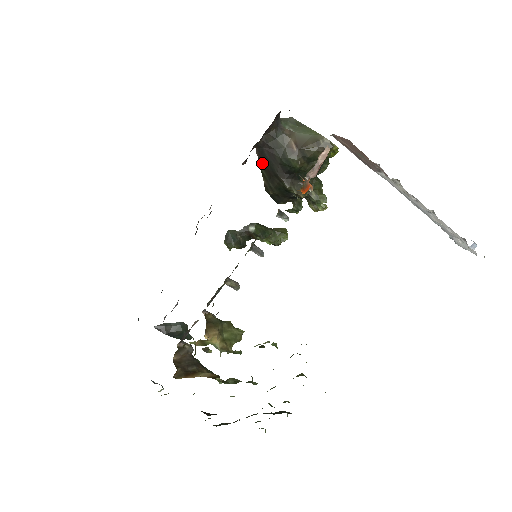
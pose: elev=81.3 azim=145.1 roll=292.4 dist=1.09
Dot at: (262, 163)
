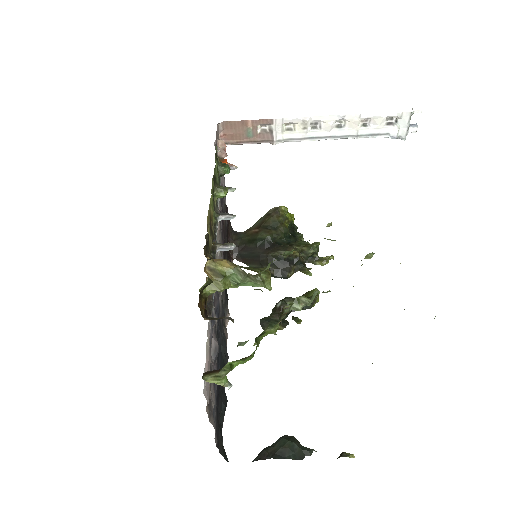
Dot at: (247, 262)
